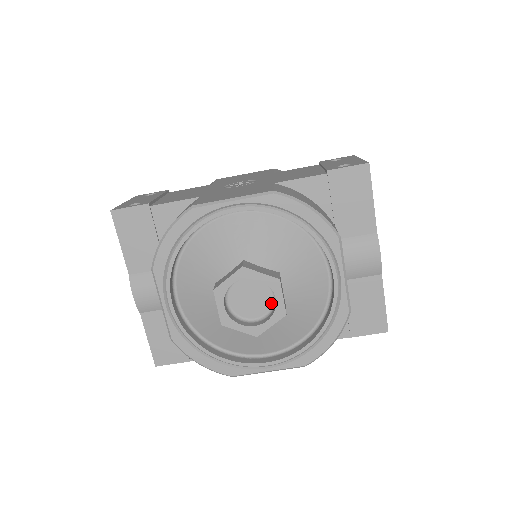
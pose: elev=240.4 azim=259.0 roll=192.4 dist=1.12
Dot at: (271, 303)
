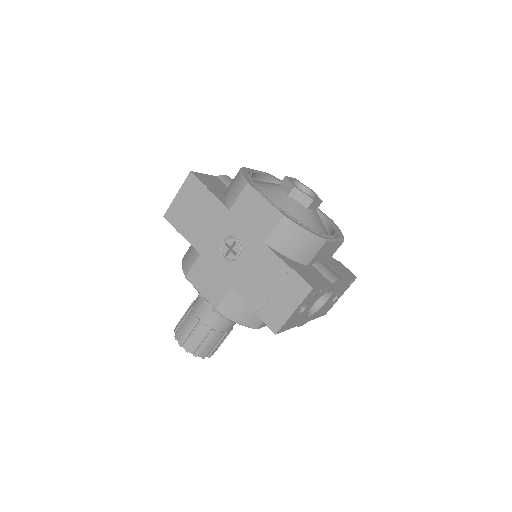
Dot at: occluded
